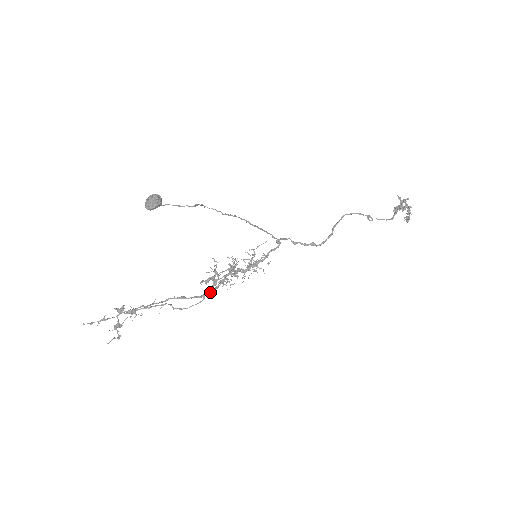
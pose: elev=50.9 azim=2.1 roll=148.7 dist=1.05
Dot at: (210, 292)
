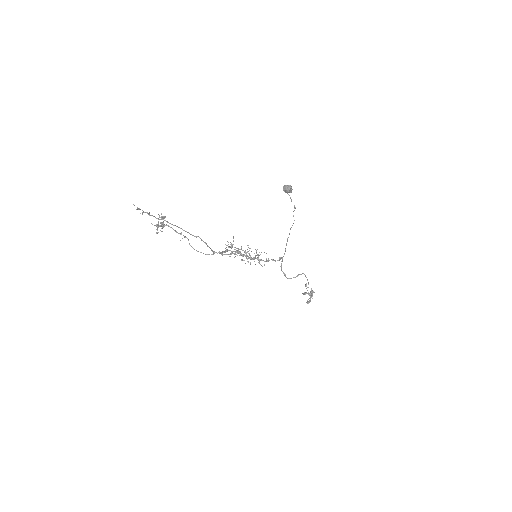
Dot at: (223, 254)
